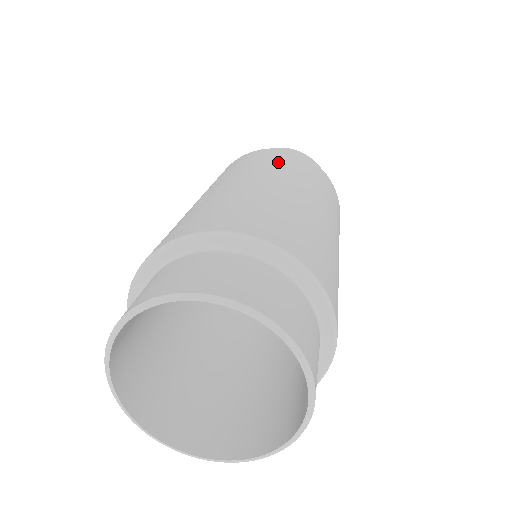
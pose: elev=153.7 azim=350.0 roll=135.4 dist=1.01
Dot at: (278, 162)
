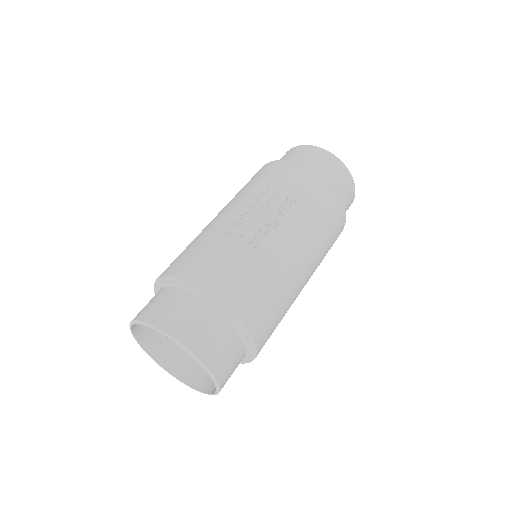
Dot at: (323, 226)
